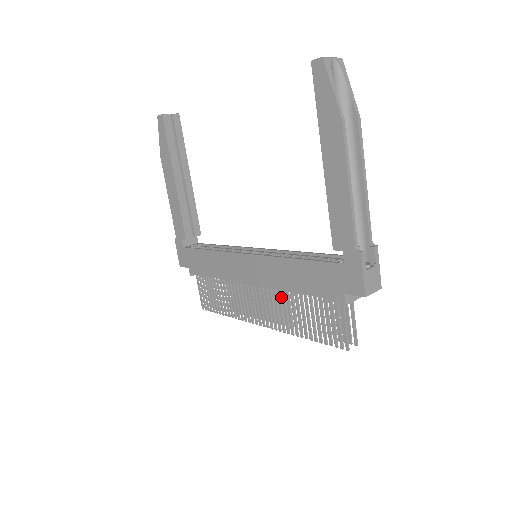
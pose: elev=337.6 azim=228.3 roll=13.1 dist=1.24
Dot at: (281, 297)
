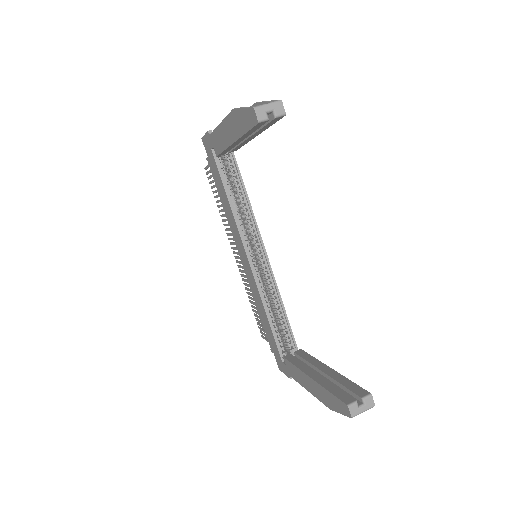
Dot at: occluded
